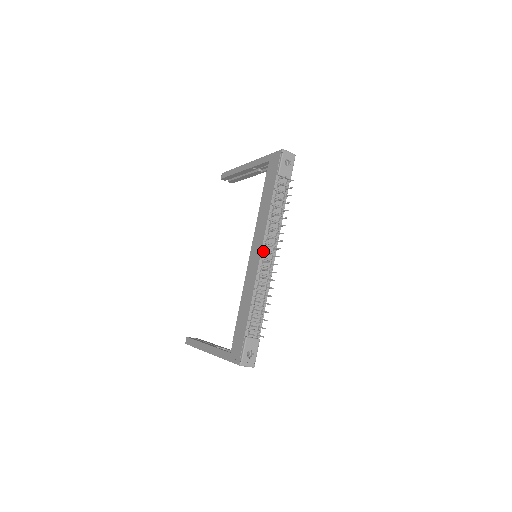
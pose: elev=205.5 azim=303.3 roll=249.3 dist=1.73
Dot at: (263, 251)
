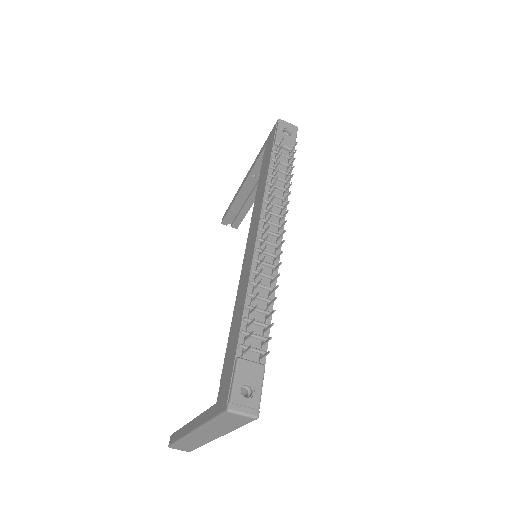
Dot at: (260, 231)
